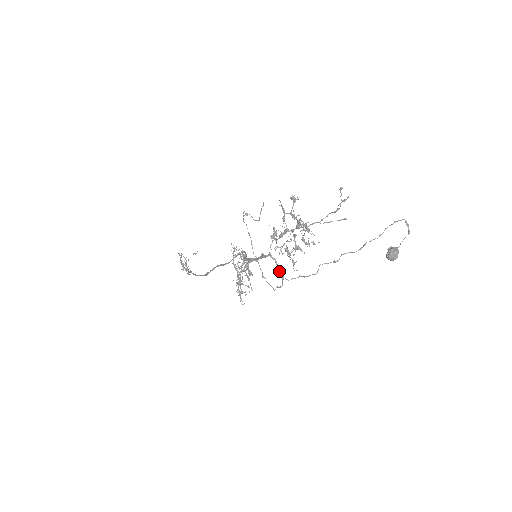
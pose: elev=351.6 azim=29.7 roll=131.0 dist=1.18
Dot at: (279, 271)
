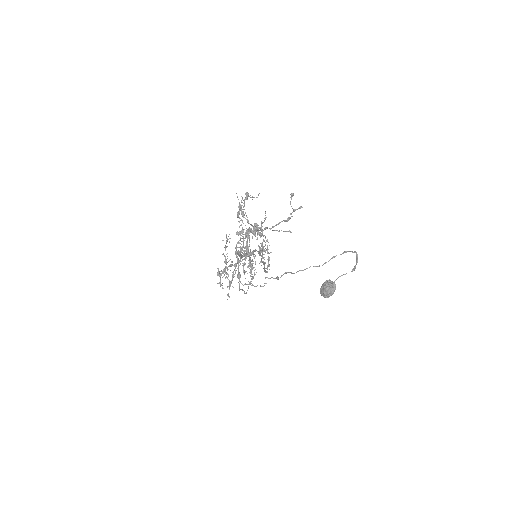
Dot at: (238, 272)
